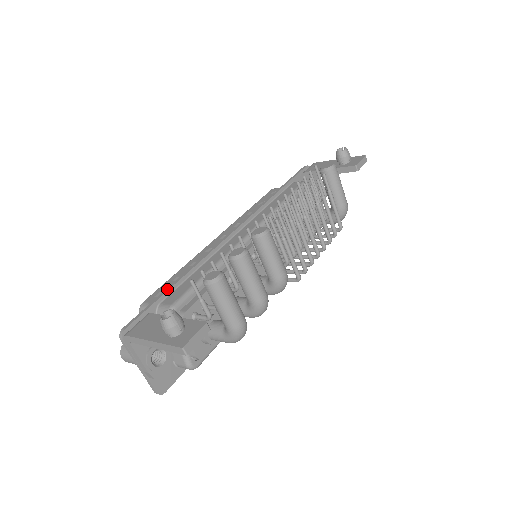
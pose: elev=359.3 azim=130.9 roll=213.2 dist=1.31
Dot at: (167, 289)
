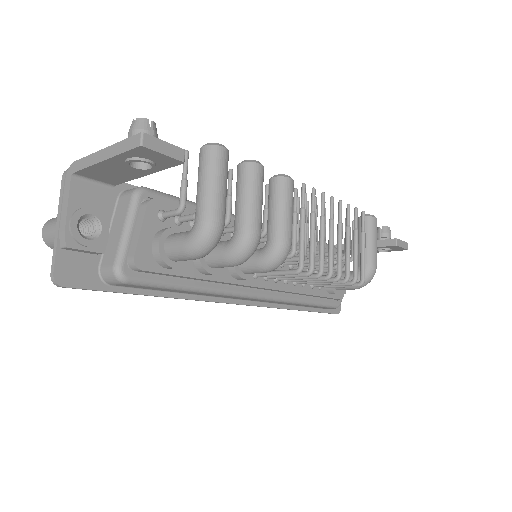
Dot at: occluded
